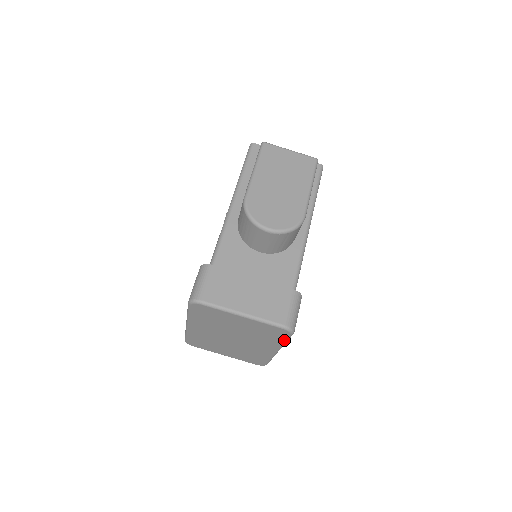
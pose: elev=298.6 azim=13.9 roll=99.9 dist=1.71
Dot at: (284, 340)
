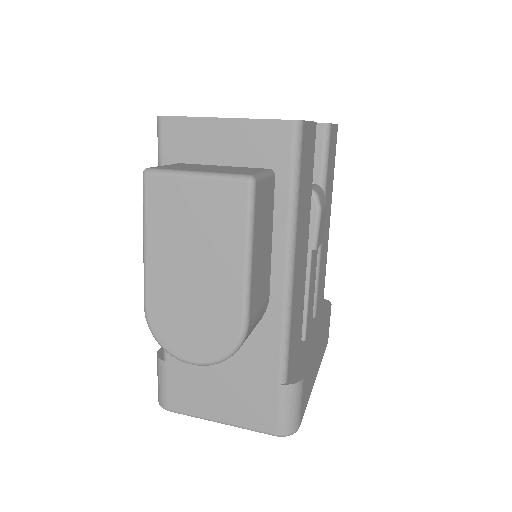
Dot at: occluded
